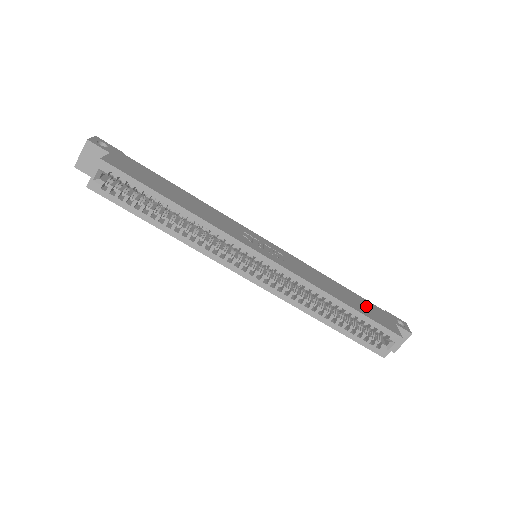
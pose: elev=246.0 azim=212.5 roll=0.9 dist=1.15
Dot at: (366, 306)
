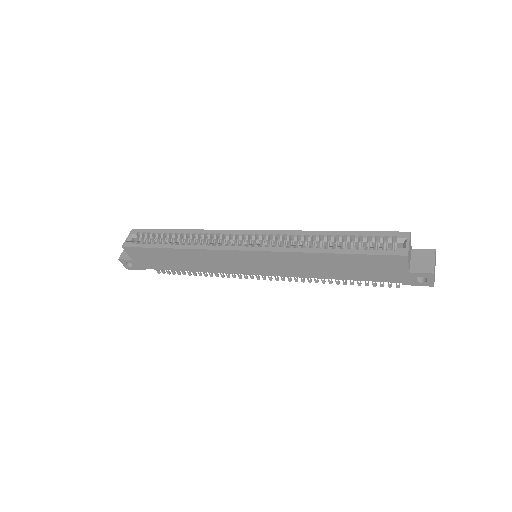
Dot at: occluded
